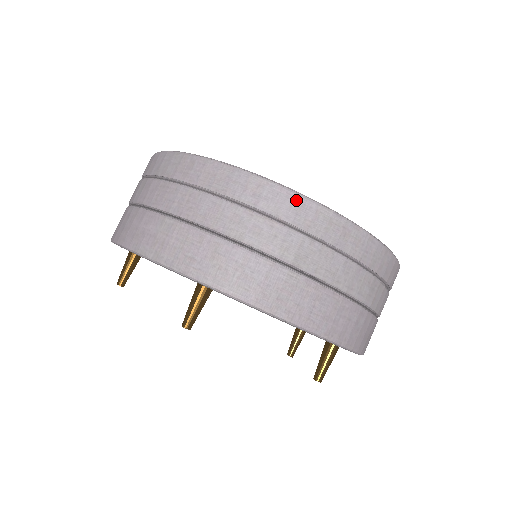
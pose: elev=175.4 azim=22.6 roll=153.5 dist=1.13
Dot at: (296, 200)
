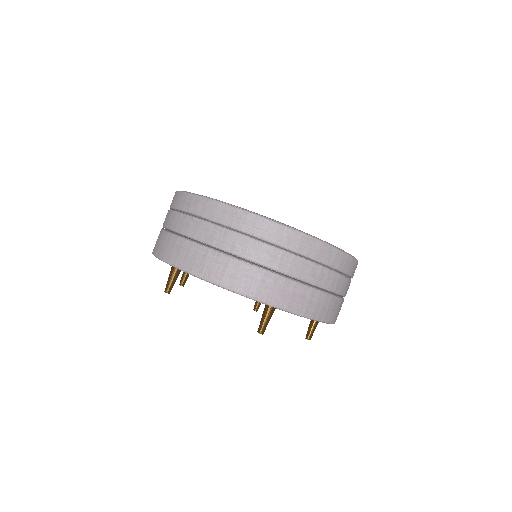
Dot at: (206, 202)
